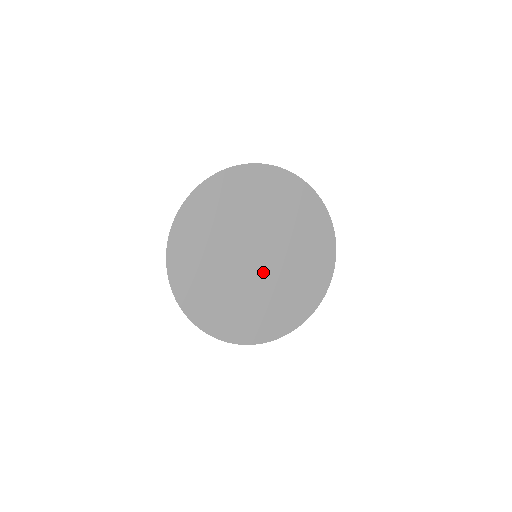
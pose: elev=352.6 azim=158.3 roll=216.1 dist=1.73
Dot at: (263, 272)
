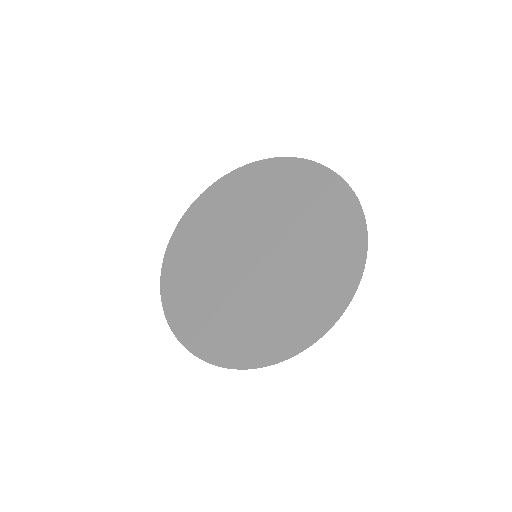
Dot at: (271, 260)
